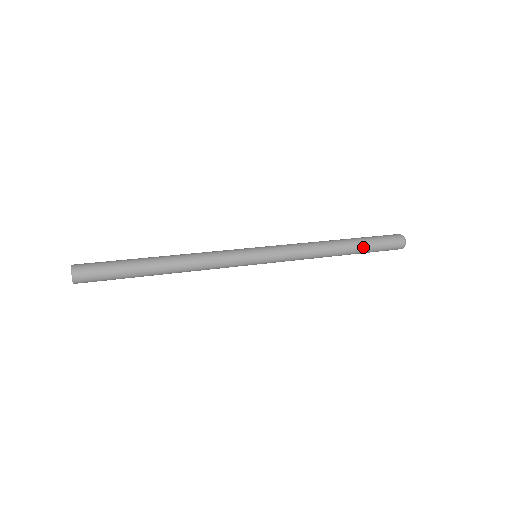
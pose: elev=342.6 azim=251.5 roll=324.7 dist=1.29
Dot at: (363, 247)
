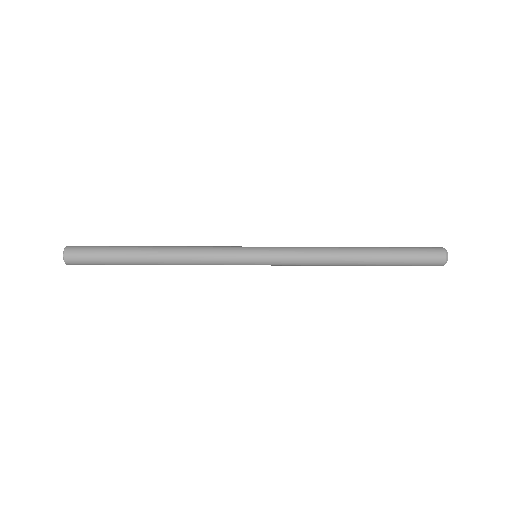
Dot at: (388, 254)
